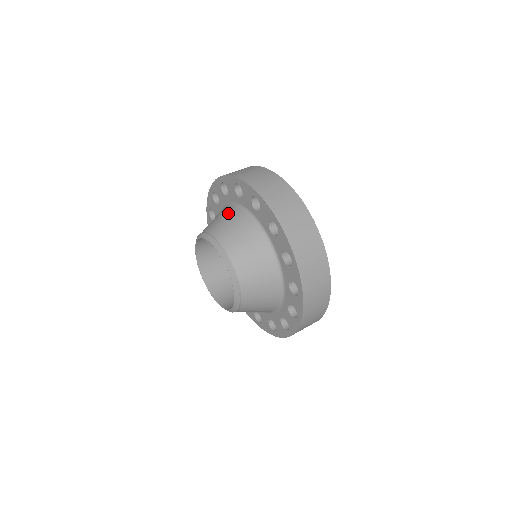
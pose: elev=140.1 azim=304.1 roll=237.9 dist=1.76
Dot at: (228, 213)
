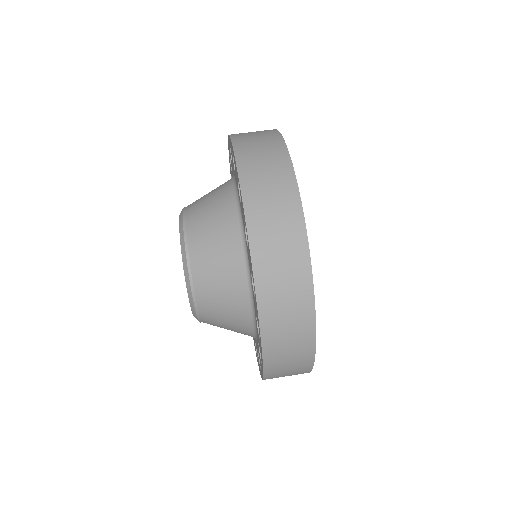
Dot at: occluded
